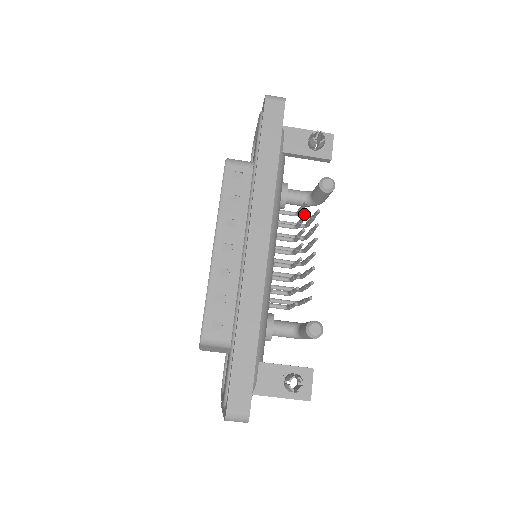
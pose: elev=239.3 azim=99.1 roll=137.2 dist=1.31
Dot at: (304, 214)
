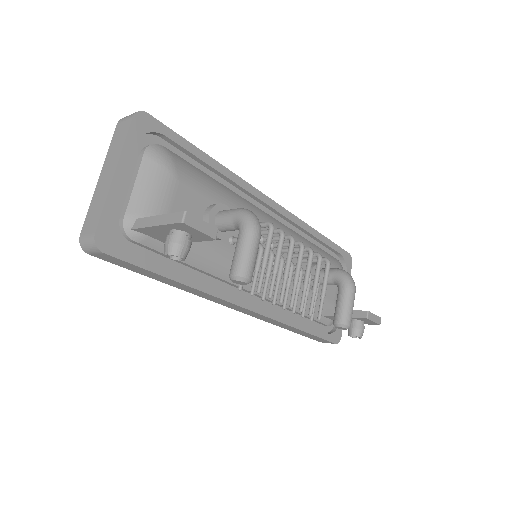
Dot at: occluded
